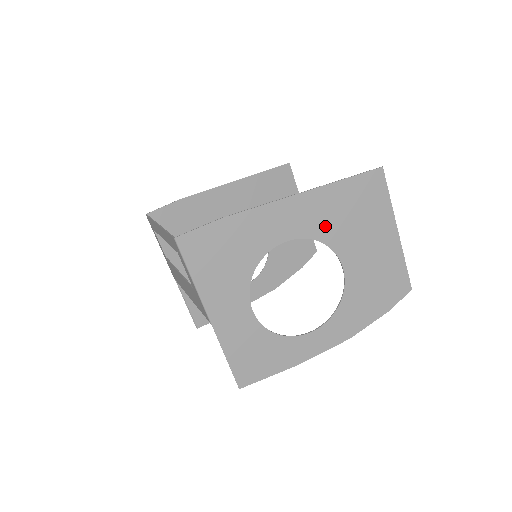
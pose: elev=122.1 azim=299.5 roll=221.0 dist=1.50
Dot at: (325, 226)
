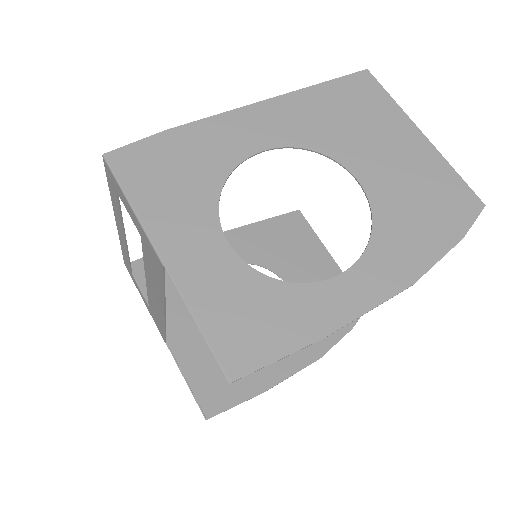
Dot at: (312, 132)
